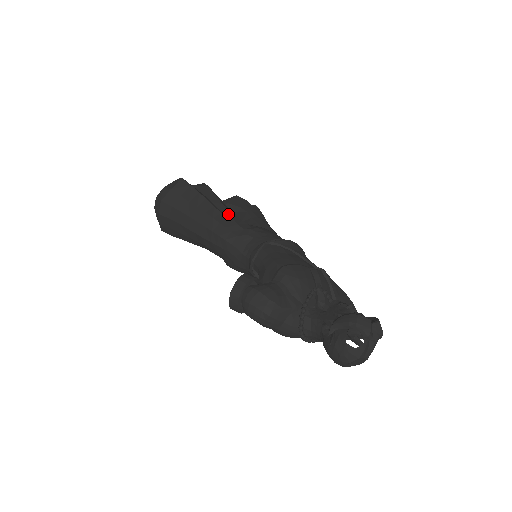
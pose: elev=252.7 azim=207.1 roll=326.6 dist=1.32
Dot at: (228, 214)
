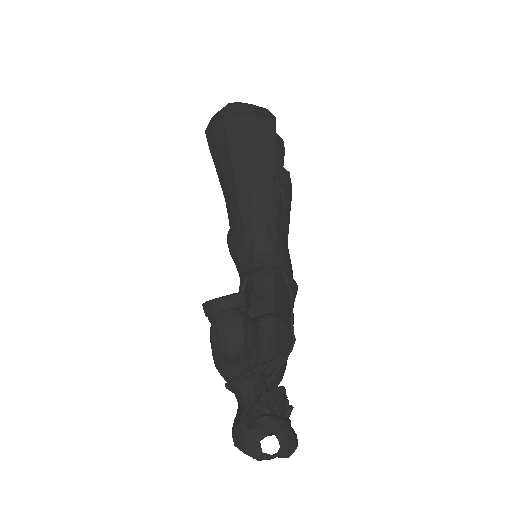
Dot at: (278, 203)
